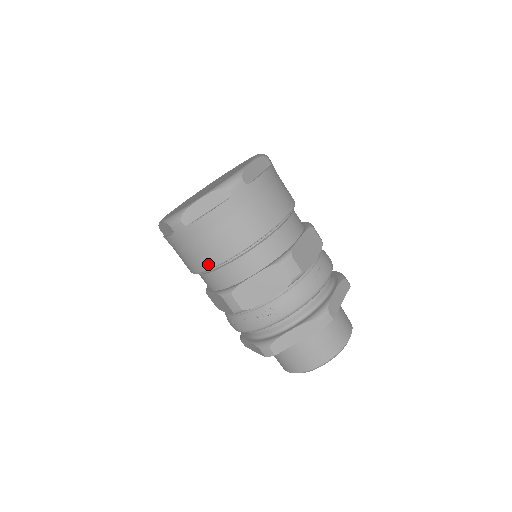
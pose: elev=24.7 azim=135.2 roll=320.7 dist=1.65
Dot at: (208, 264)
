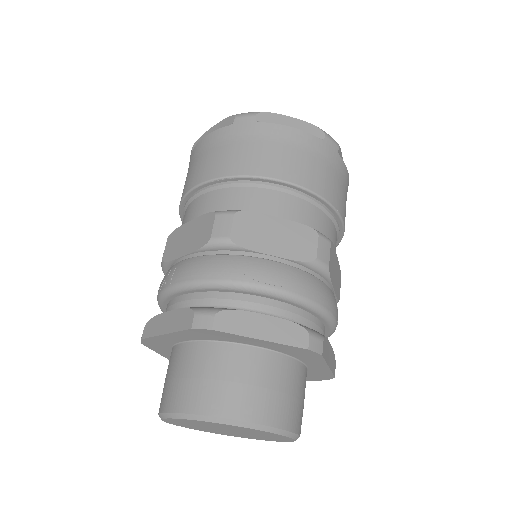
Dot at: occluded
